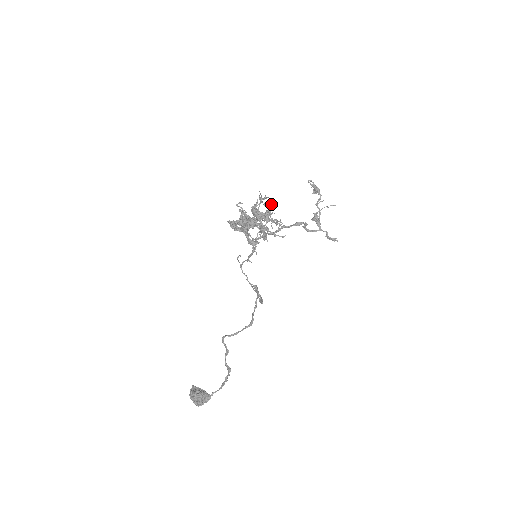
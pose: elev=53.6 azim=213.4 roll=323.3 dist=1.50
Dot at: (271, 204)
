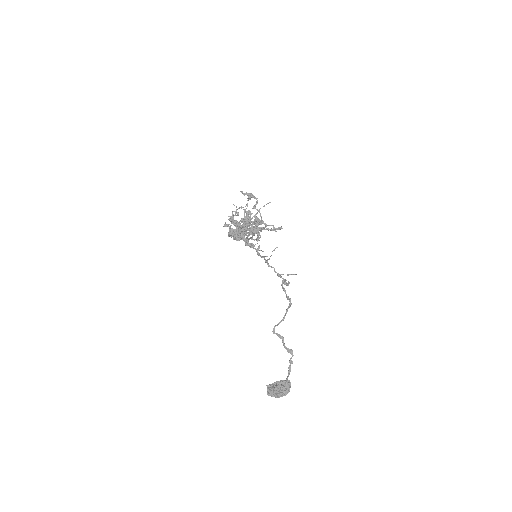
Dot at: (248, 210)
